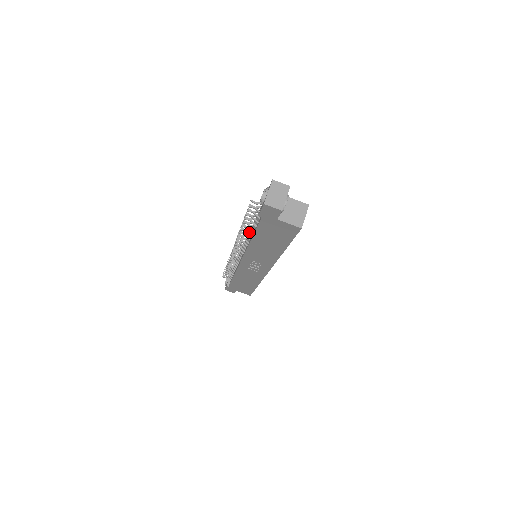
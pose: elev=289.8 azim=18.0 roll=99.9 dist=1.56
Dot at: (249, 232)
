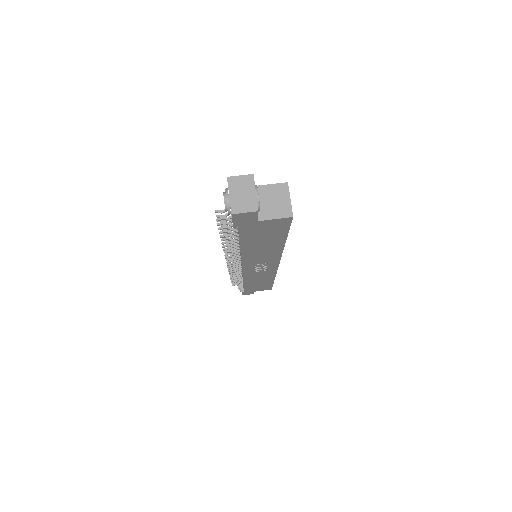
Dot at: occluded
